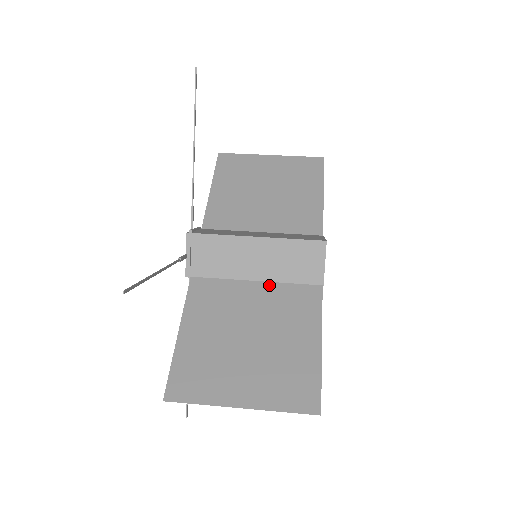
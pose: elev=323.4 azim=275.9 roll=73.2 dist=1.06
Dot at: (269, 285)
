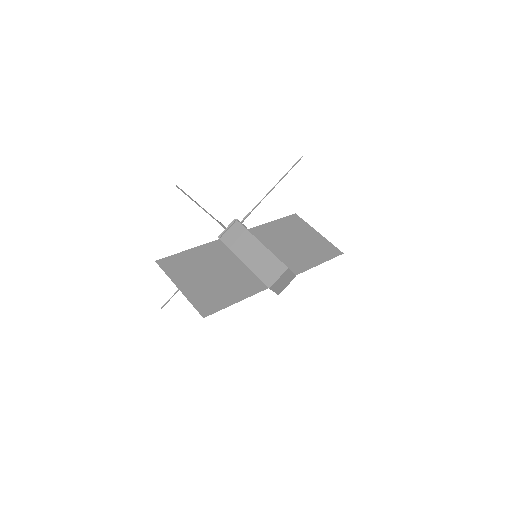
Dot at: (246, 268)
